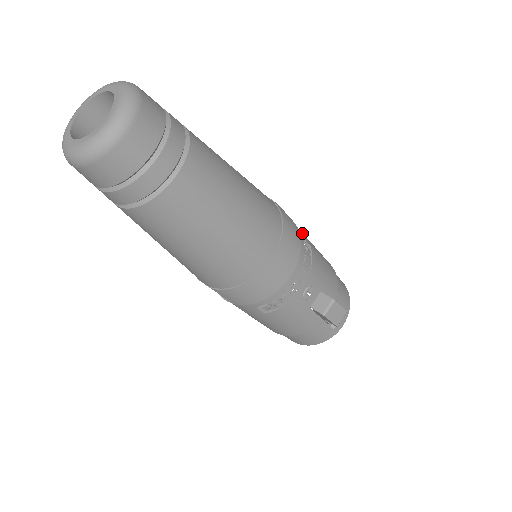
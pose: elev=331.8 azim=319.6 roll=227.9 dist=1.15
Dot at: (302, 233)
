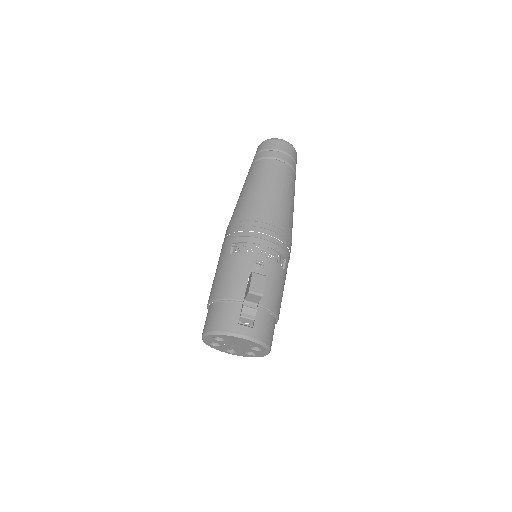
Dot at: (287, 267)
